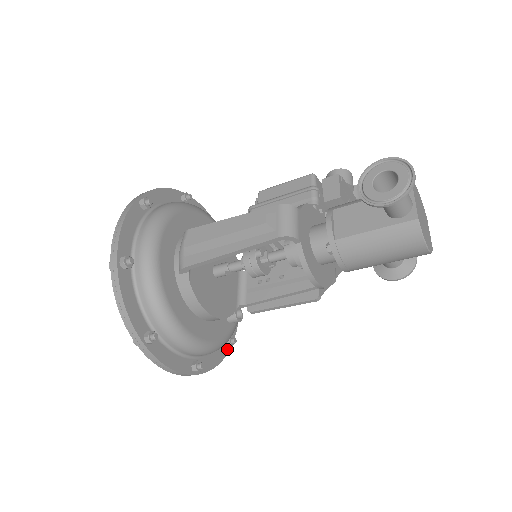
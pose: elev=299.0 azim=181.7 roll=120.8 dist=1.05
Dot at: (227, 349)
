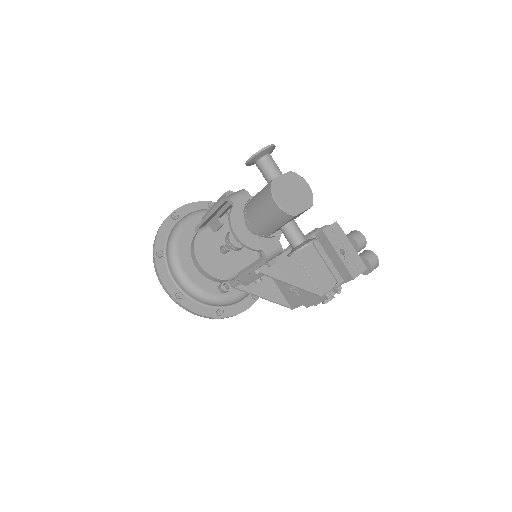
Dot at: (215, 315)
